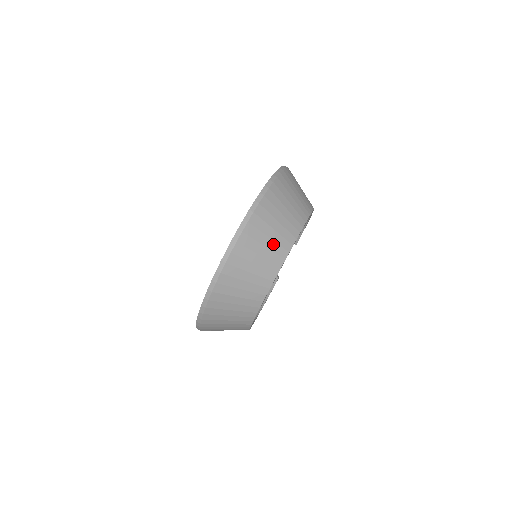
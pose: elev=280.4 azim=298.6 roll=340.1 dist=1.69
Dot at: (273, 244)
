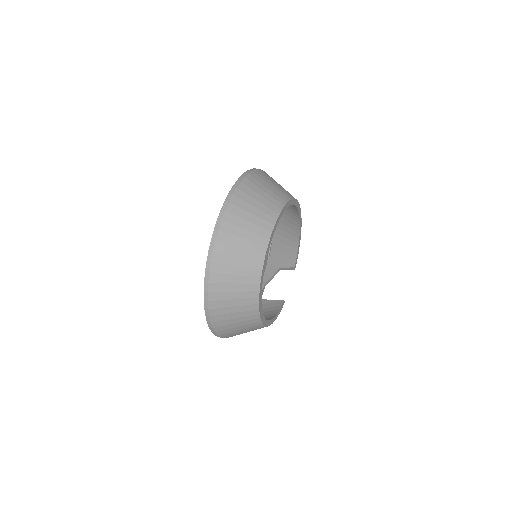
Dot at: (266, 201)
